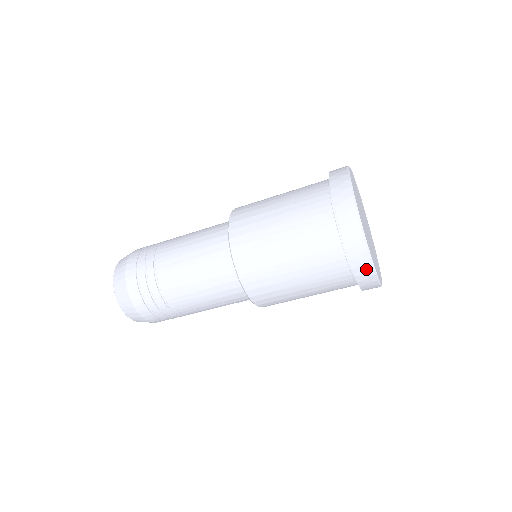
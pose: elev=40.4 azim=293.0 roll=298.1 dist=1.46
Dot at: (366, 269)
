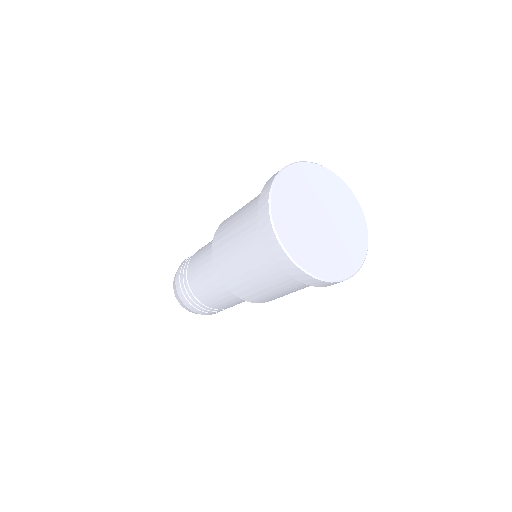
Dot at: (334, 283)
